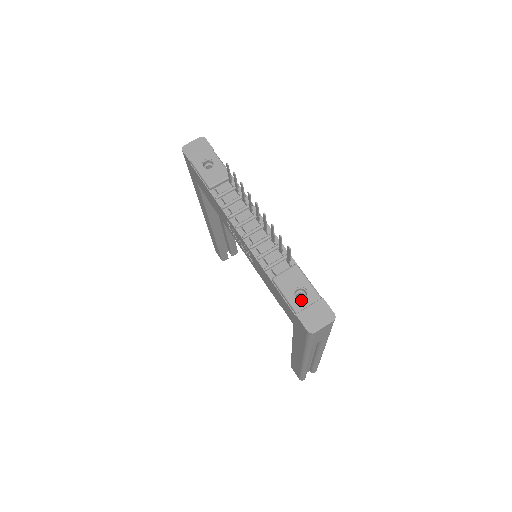
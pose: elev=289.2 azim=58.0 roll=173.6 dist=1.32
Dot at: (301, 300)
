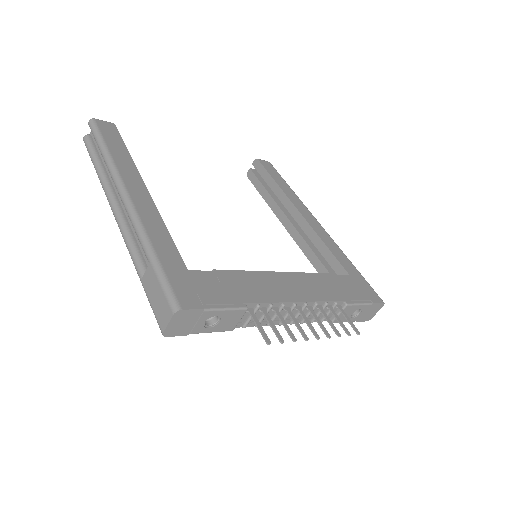
Dot at: (358, 315)
